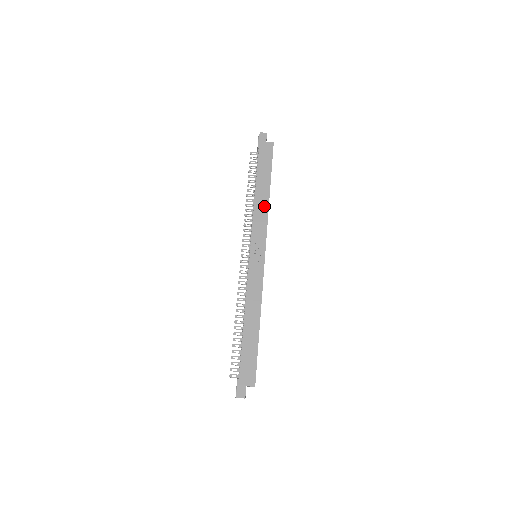
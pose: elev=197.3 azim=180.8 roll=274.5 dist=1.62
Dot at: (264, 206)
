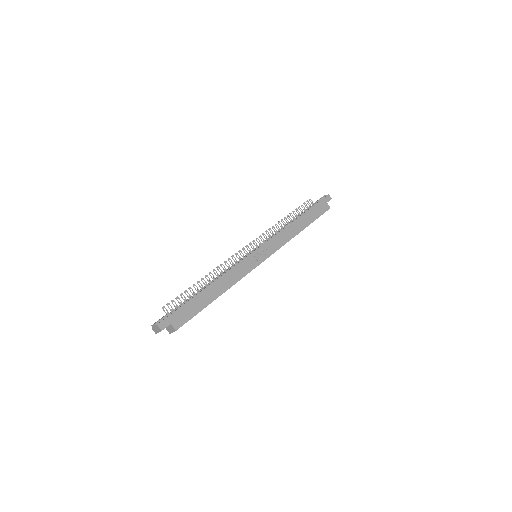
Dot at: (291, 234)
